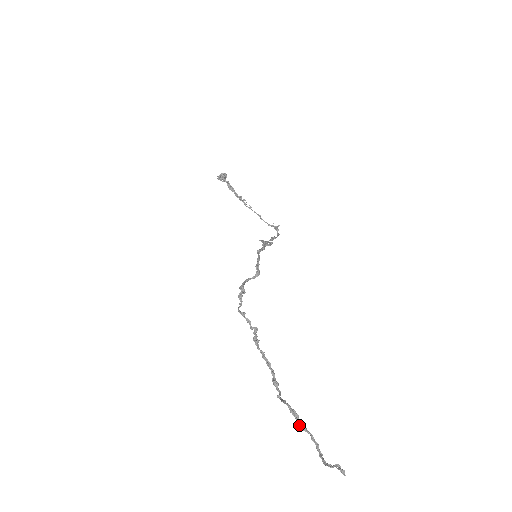
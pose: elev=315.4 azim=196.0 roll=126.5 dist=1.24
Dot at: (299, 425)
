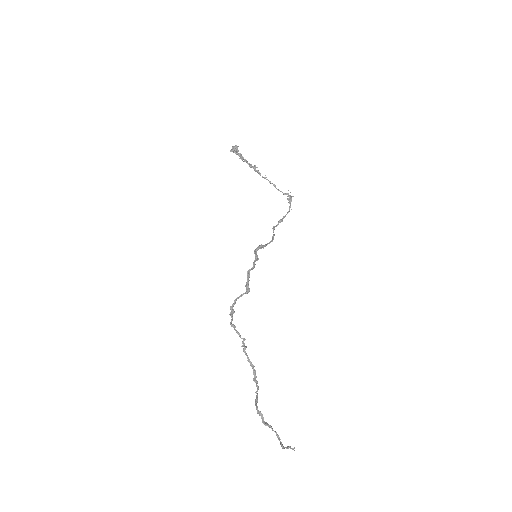
Dot at: occluded
